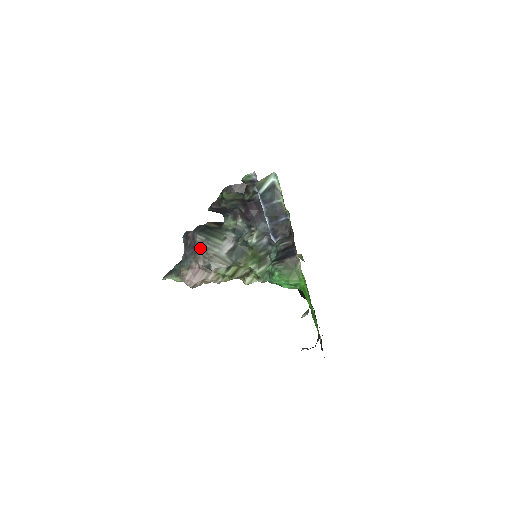
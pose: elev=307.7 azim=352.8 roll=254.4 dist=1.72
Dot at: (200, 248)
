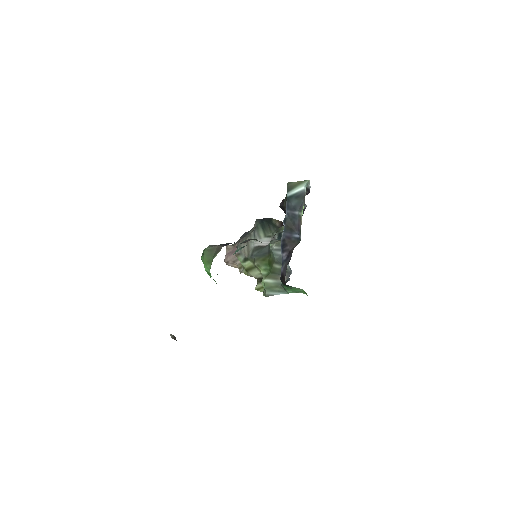
Dot at: (249, 233)
